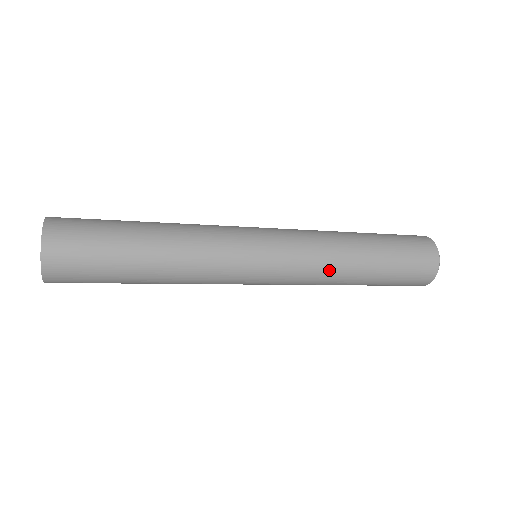
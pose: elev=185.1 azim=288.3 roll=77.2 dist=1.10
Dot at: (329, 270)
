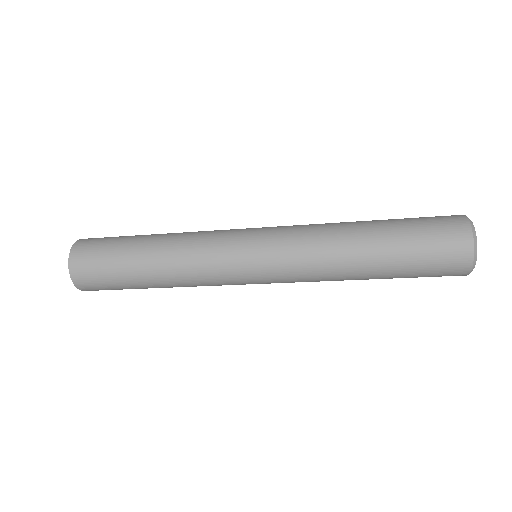
Dot at: (324, 271)
